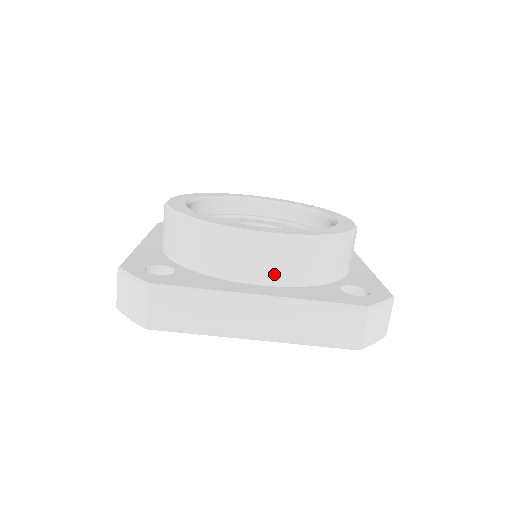
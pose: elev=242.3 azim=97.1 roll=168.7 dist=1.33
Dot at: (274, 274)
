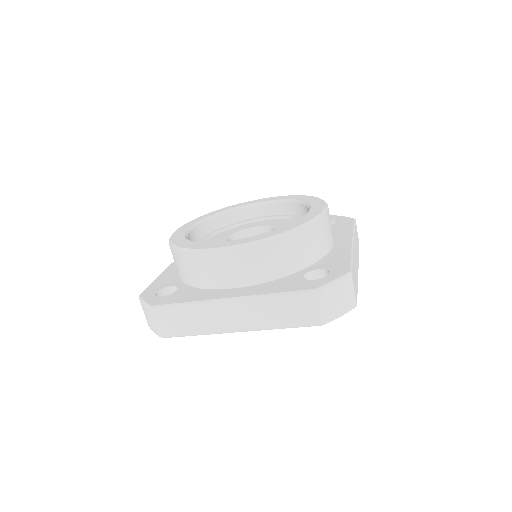
Dot at: (242, 277)
